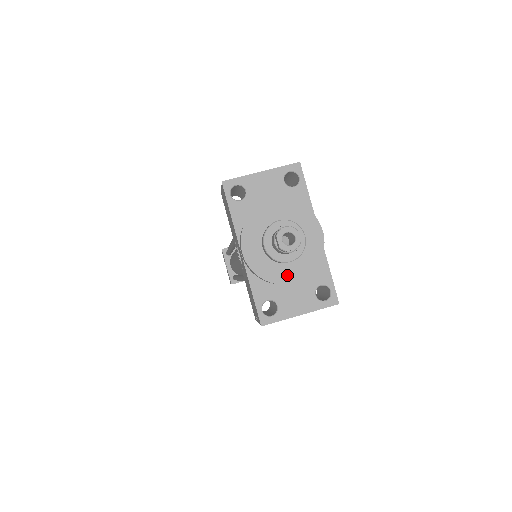
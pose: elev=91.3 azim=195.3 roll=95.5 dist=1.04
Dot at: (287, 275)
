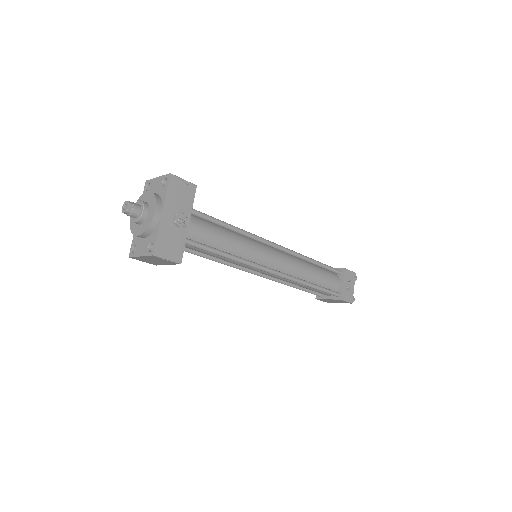
Dot at: (137, 231)
